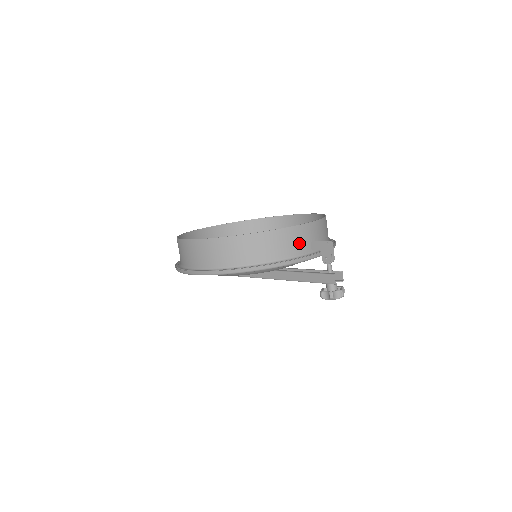
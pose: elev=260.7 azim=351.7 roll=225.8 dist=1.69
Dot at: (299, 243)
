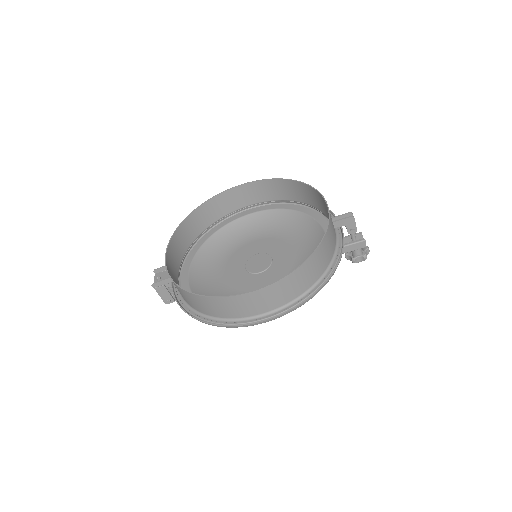
Dot at: (333, 231)
